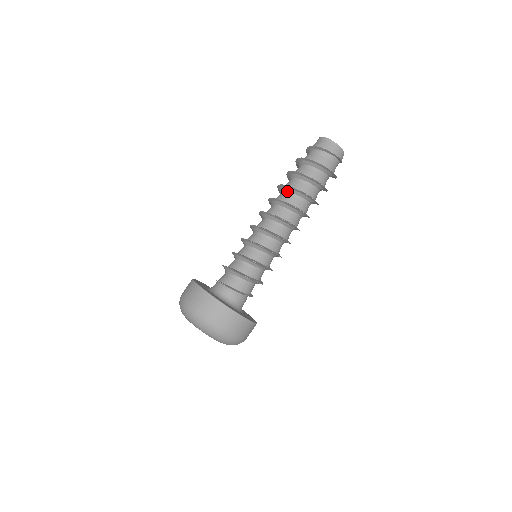
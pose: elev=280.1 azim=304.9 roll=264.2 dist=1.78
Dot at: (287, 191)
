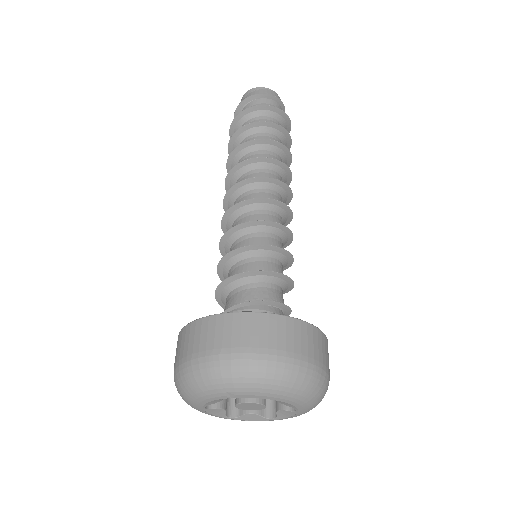
Dot at: (243, 155)
